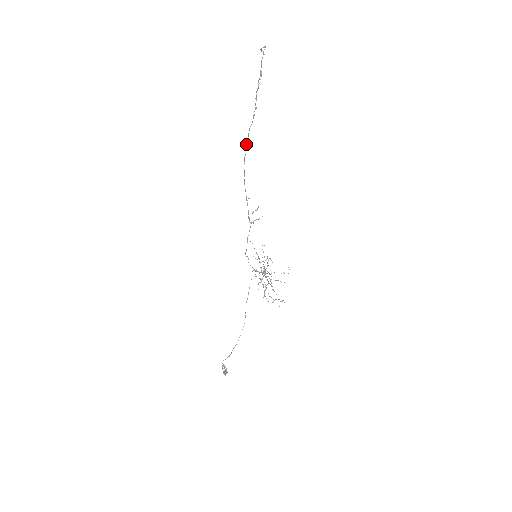
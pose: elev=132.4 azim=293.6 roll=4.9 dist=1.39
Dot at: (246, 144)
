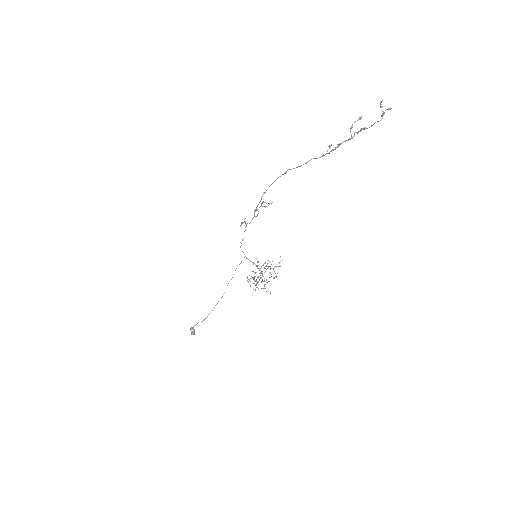
Dot at: (294, 168)
